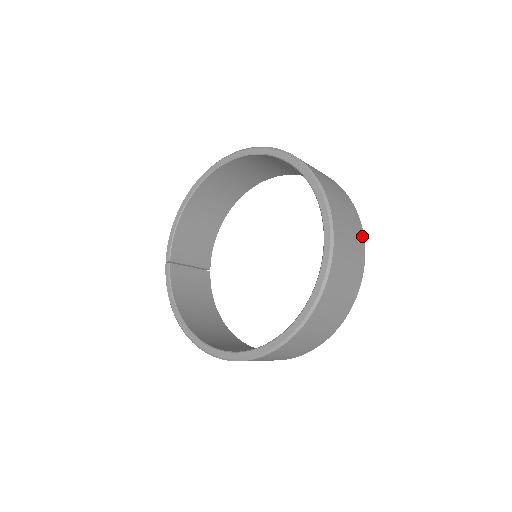
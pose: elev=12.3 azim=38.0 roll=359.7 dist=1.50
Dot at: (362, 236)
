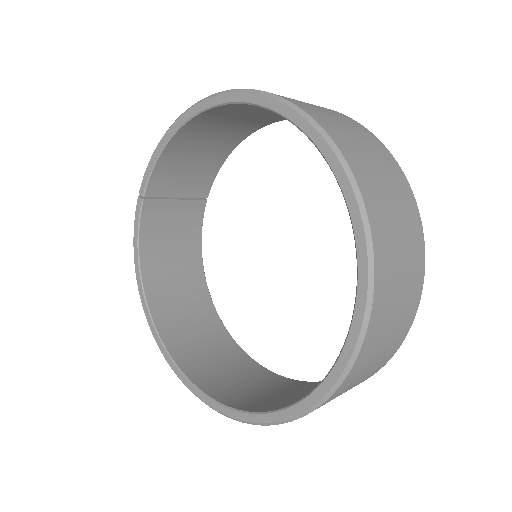
Dot at: (410, 324)
